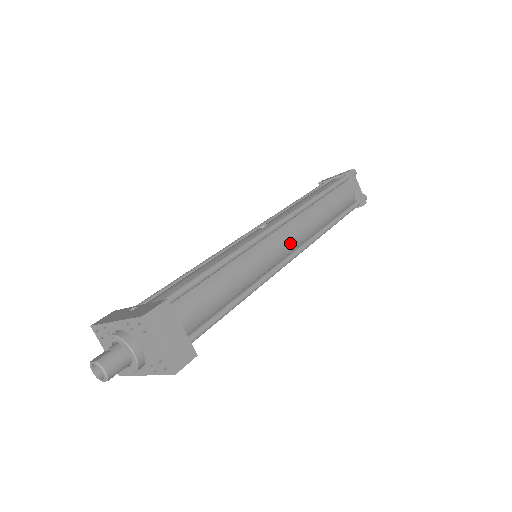
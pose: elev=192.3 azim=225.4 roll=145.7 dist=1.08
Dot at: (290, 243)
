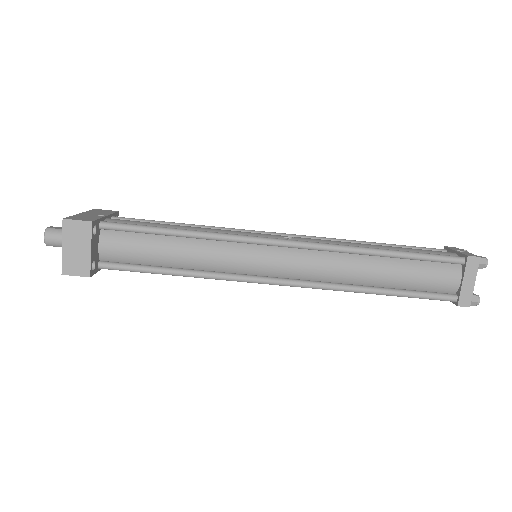
Dot at: (291, 269)
